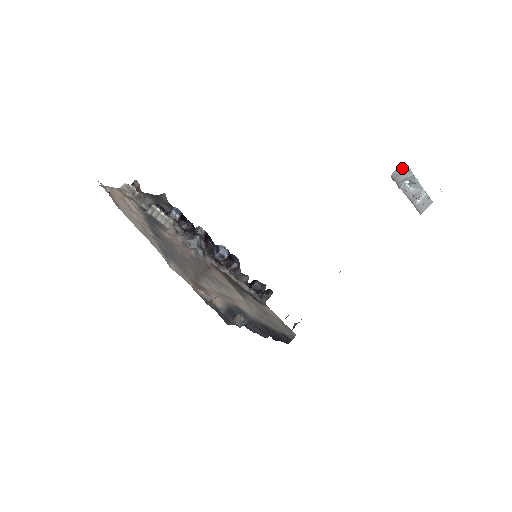
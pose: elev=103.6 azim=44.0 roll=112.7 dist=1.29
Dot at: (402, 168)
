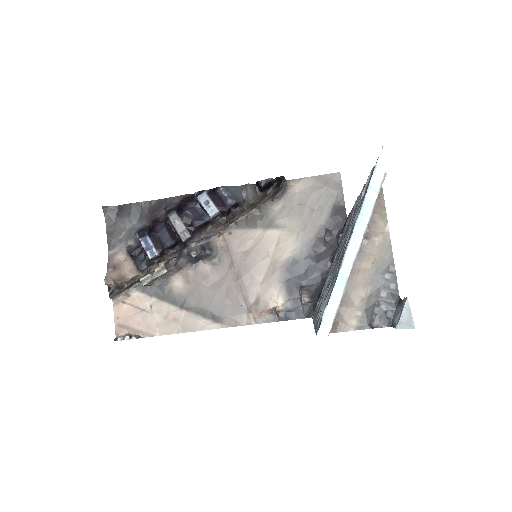
Dot at: (330, 326)
